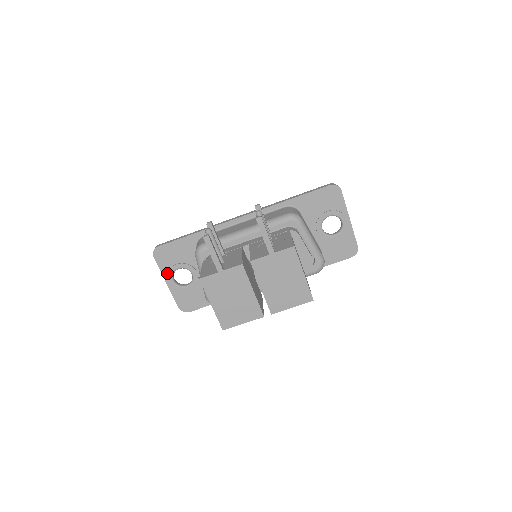
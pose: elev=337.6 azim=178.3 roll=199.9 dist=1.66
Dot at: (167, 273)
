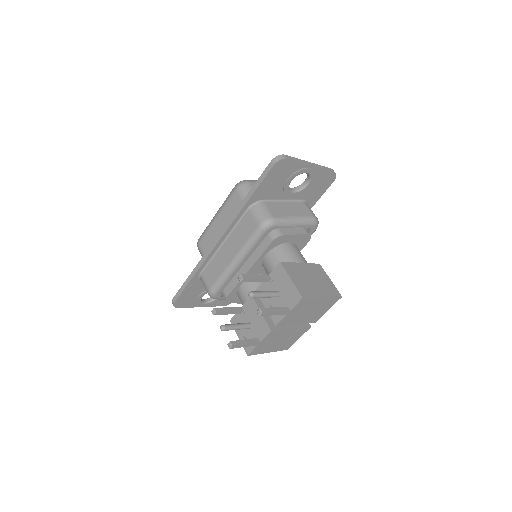
Dot at: (197, 304)
